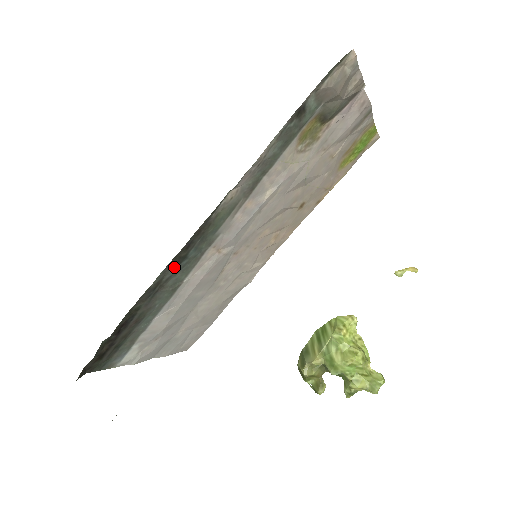
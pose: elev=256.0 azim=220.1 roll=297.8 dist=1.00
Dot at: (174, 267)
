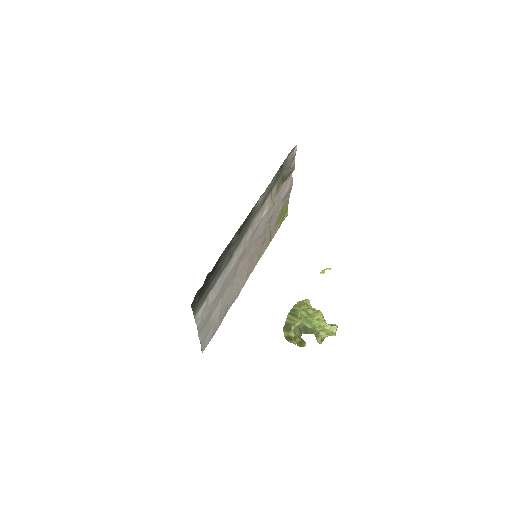
Dot at: (237, 236)
